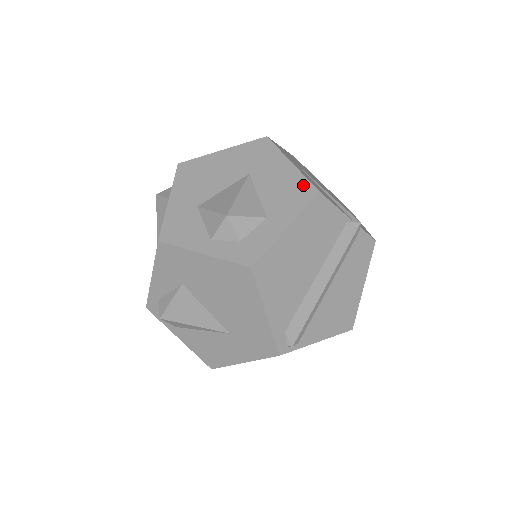
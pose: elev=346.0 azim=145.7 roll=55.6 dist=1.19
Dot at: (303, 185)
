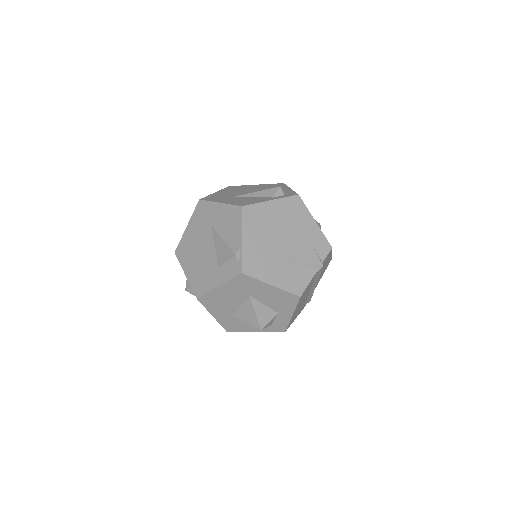
Dot at: (288, 296)
